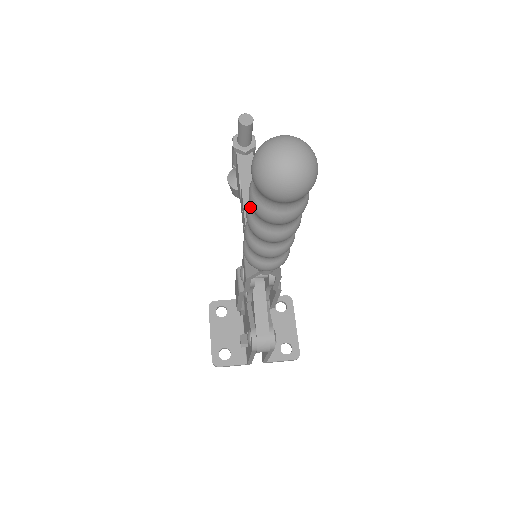
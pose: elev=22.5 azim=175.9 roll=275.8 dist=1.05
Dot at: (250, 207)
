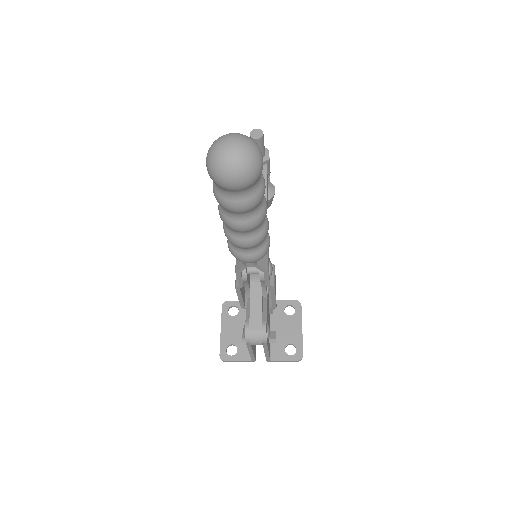
Dot at: occluded
